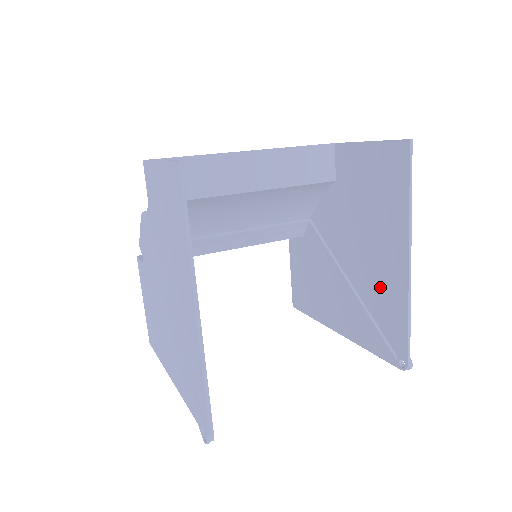
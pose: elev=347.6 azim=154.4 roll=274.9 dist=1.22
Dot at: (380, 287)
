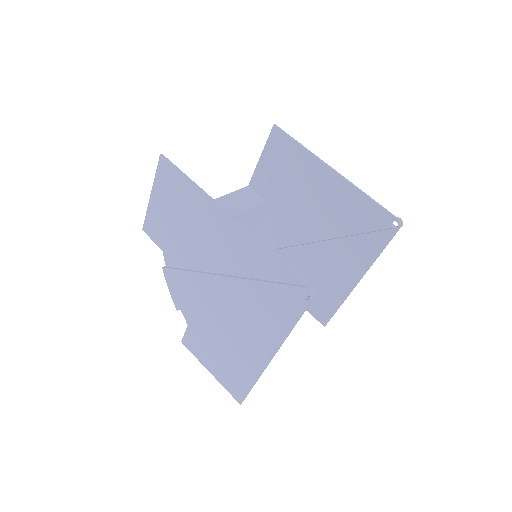
Dot at: (340, 208)
